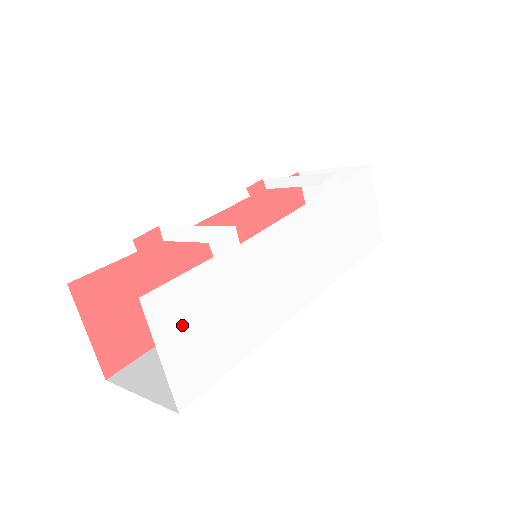
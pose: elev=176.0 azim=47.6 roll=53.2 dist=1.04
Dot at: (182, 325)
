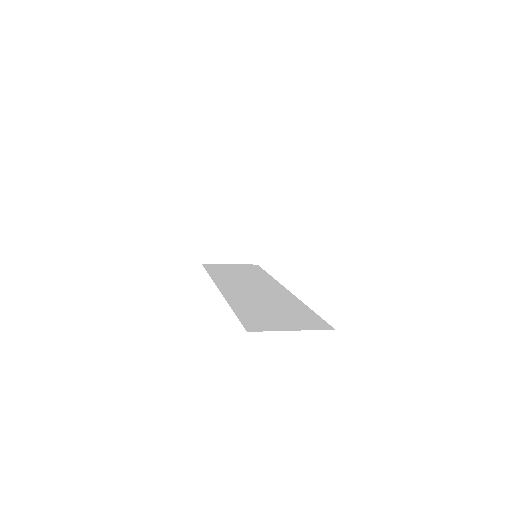
Dot at: occluded
